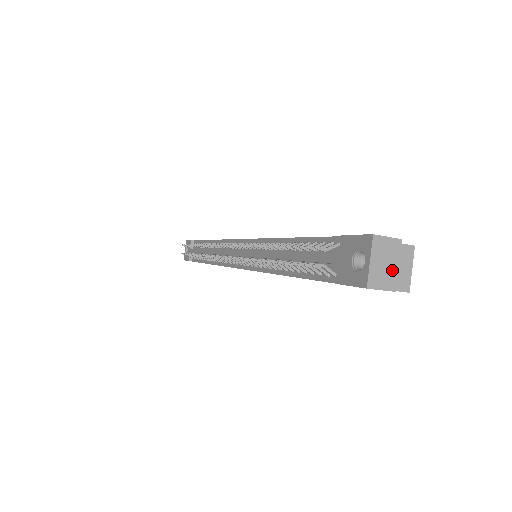
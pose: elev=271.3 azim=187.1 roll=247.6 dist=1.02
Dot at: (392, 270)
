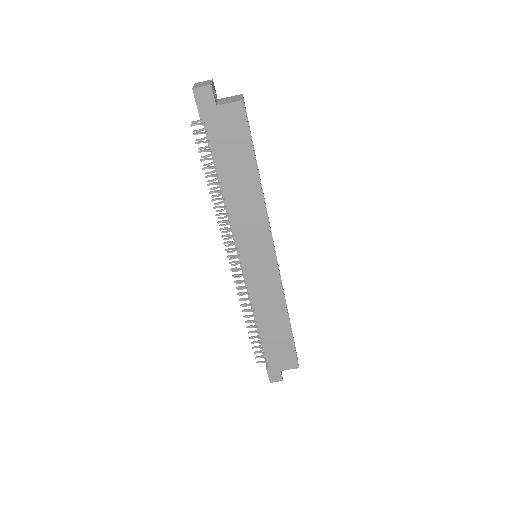
Dot at: (208, 84)
